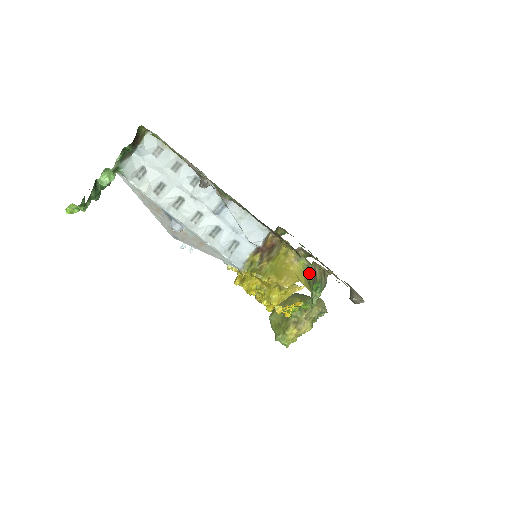
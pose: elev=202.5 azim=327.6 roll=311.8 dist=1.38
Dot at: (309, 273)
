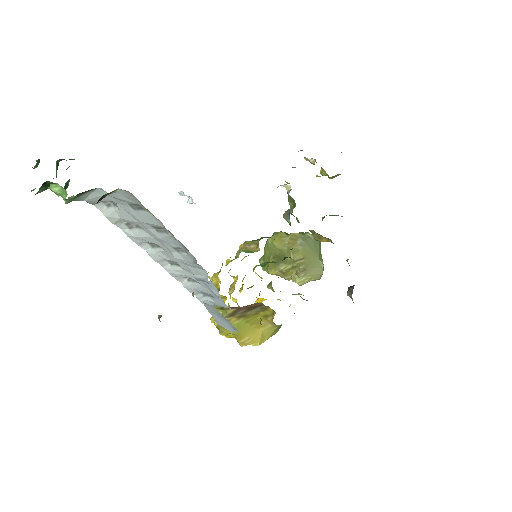
Dot at: occluded
